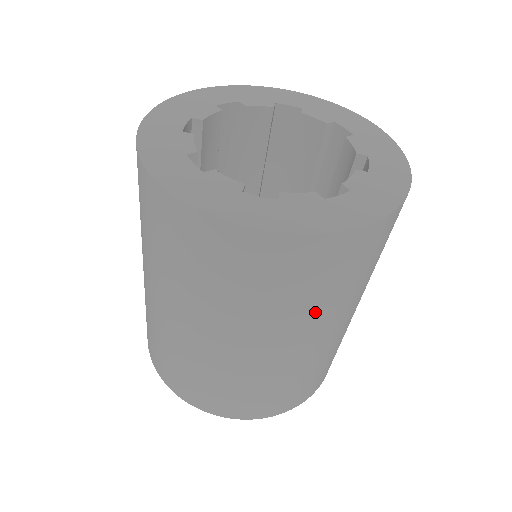
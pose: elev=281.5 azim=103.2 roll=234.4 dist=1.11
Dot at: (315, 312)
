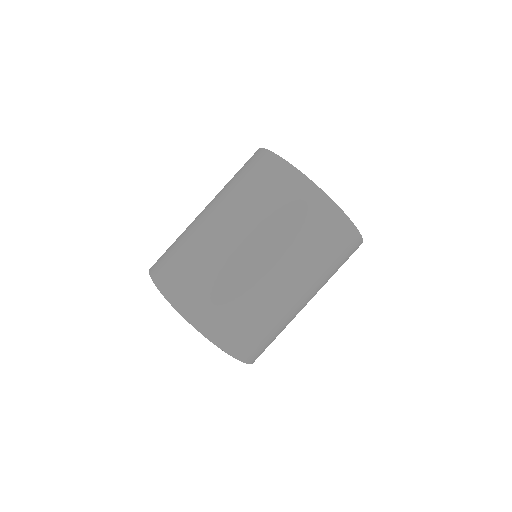
Dot at: (287, 243)
